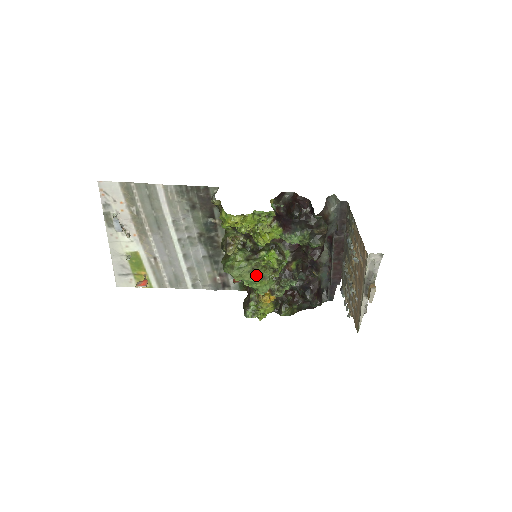
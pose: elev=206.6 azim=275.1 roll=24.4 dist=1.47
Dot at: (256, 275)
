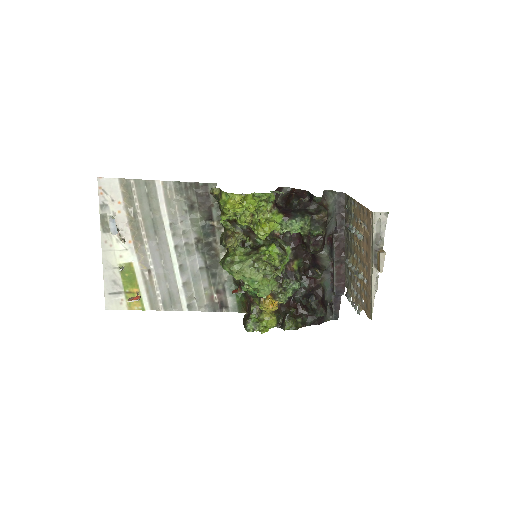
Dot at: (257, 271)
